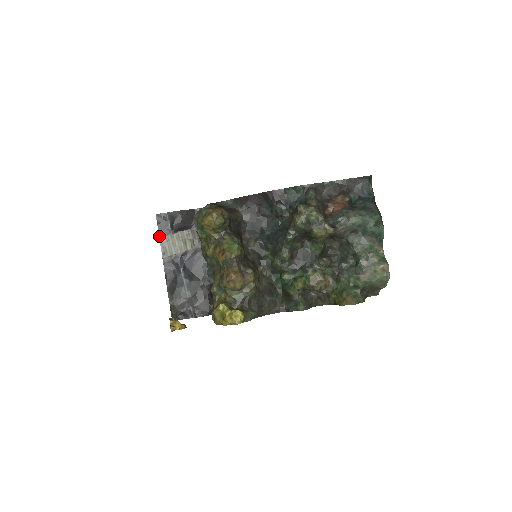
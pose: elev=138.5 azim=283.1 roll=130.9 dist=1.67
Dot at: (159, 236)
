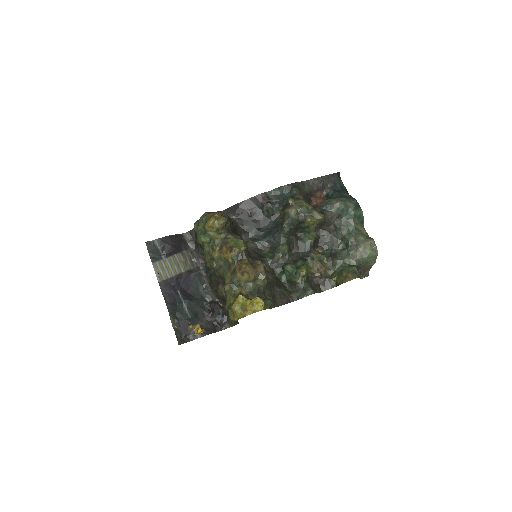
Dot at: (152, 262)
